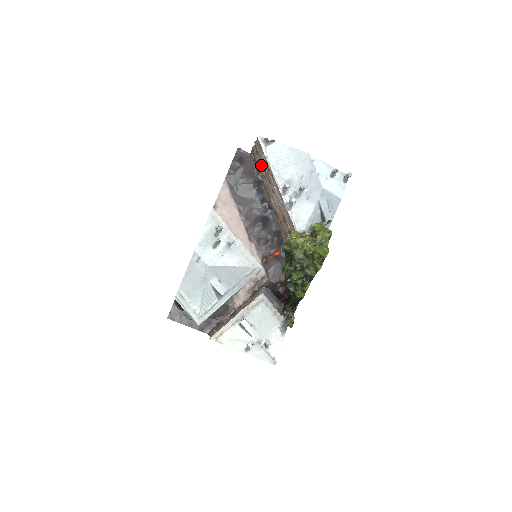
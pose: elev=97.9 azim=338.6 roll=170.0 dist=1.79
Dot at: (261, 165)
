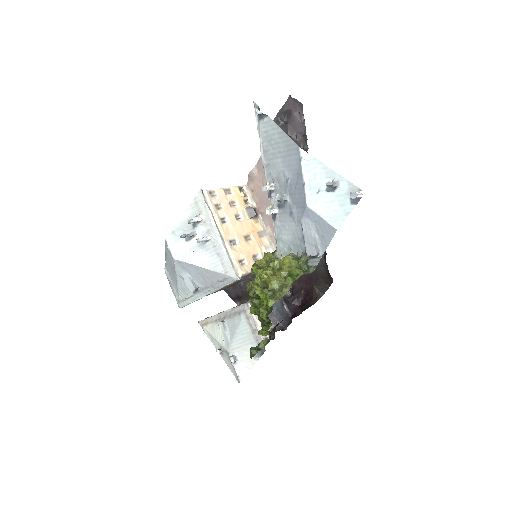
Dot at: occluded
